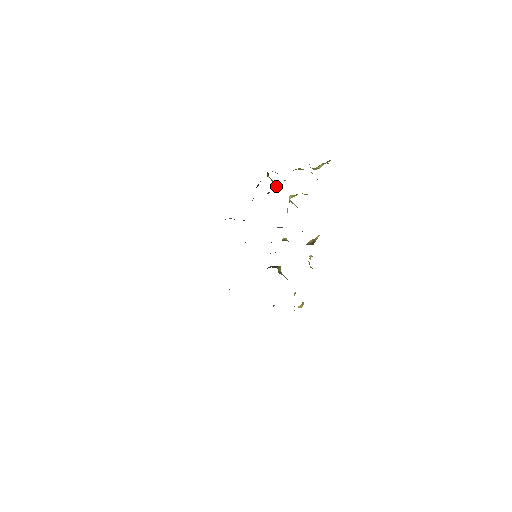
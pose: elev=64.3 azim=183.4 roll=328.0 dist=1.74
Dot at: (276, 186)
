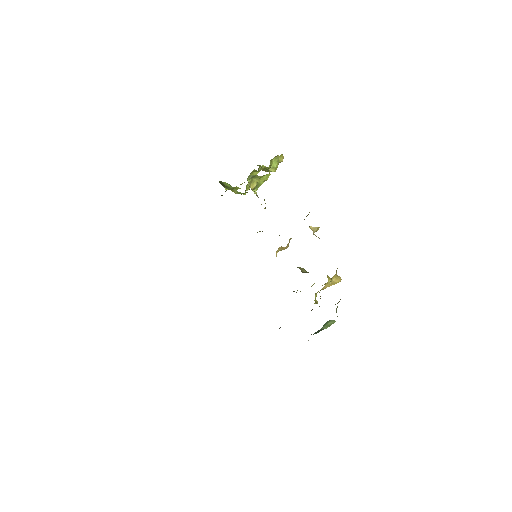
Dot at: (238, 192)
